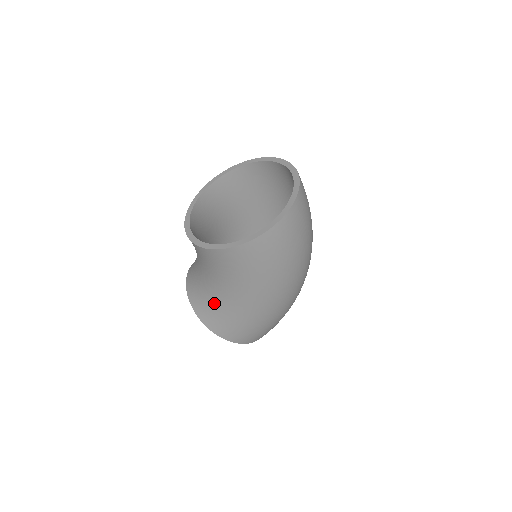
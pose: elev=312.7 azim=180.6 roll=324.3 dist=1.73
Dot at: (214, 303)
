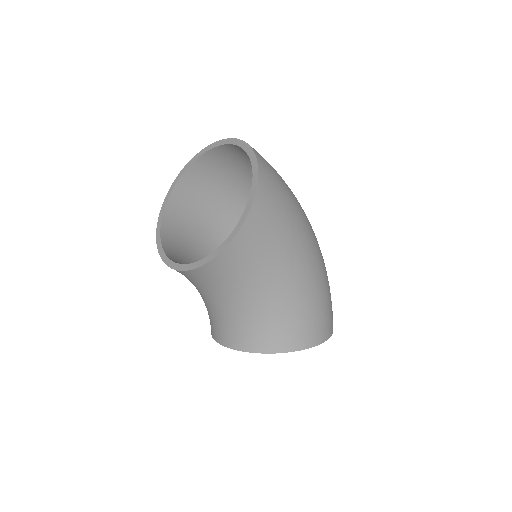
Dot at: (277, 314)
